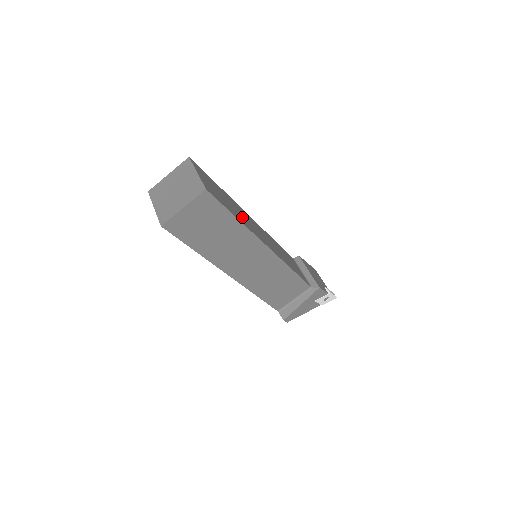
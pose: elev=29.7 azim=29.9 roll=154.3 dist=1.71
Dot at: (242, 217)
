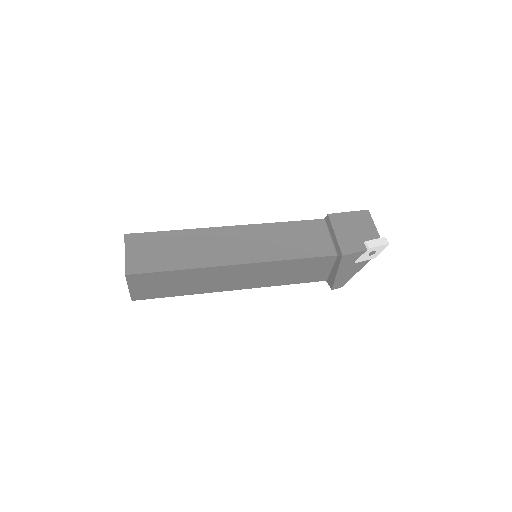
Dot at: (196, 253)
